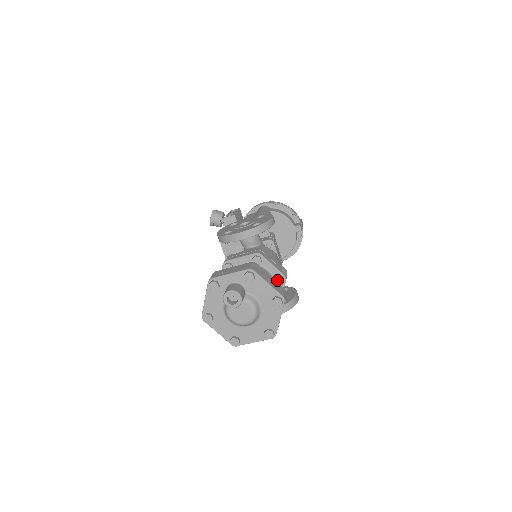
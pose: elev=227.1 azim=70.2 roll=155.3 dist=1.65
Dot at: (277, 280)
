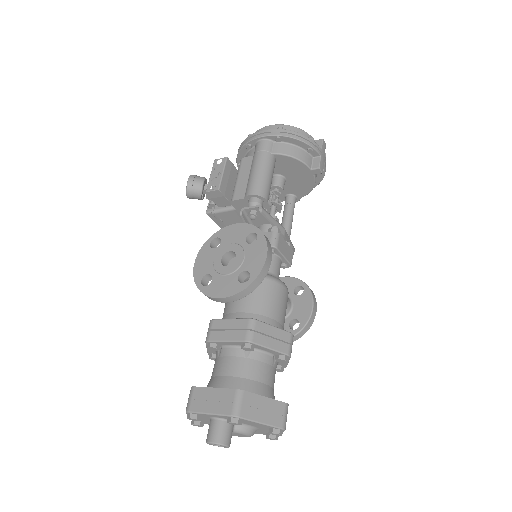
Dot at: (278, 360)
